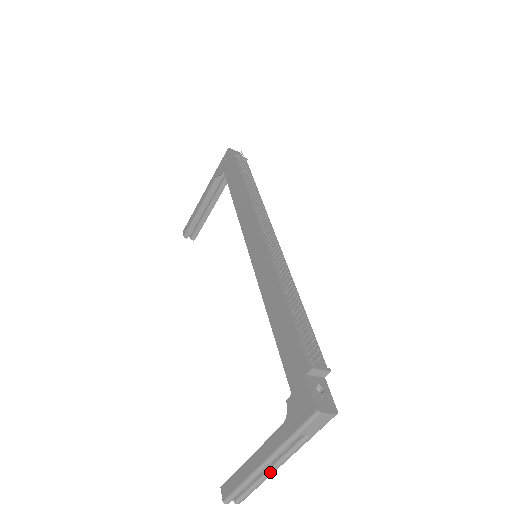
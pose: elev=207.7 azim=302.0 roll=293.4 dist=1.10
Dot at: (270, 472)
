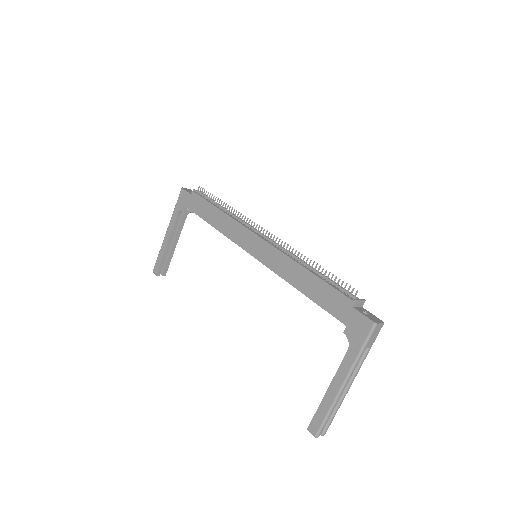
Dot at: (346, 393)
